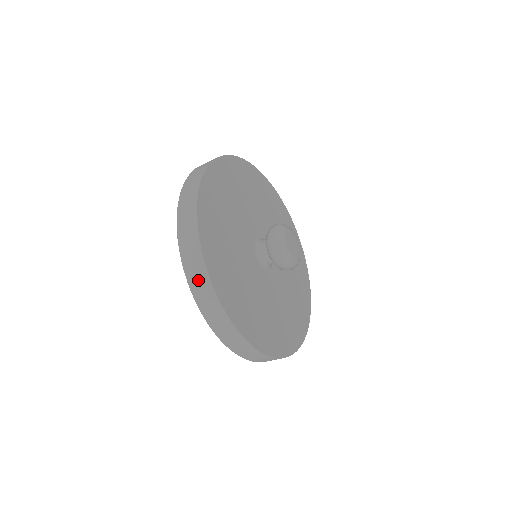
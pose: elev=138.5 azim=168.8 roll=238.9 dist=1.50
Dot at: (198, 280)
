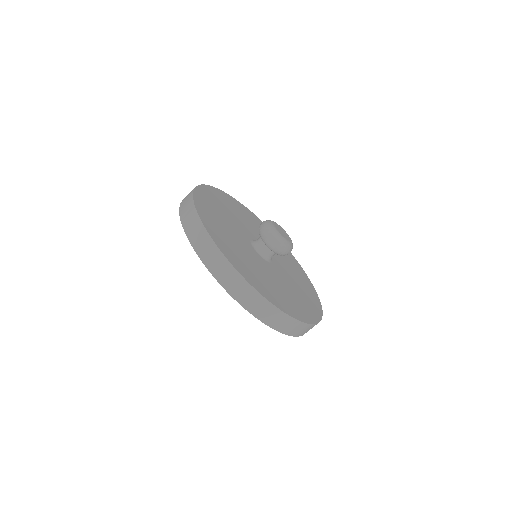
Dot at: (255, 304)
